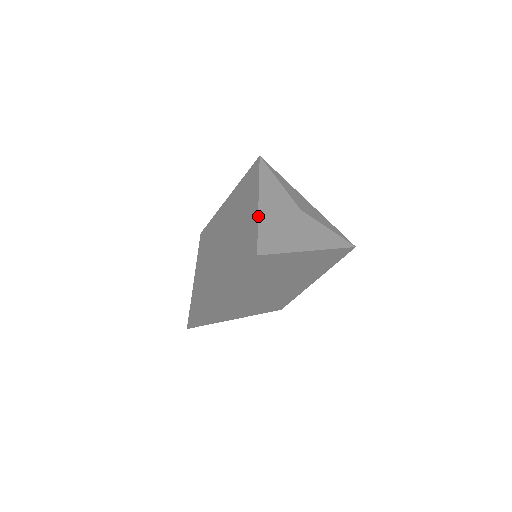
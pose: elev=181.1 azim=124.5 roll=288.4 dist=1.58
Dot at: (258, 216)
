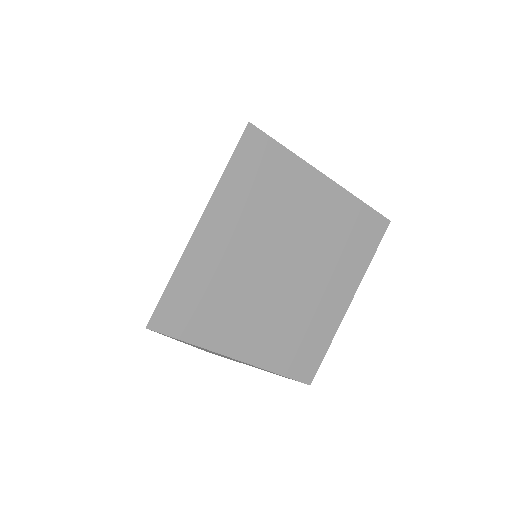
Dot at: occluded
